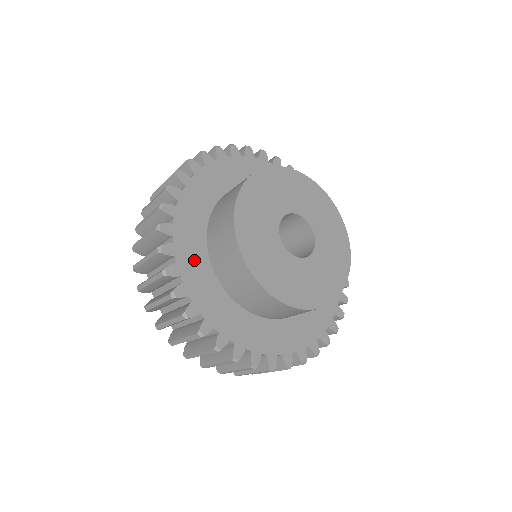
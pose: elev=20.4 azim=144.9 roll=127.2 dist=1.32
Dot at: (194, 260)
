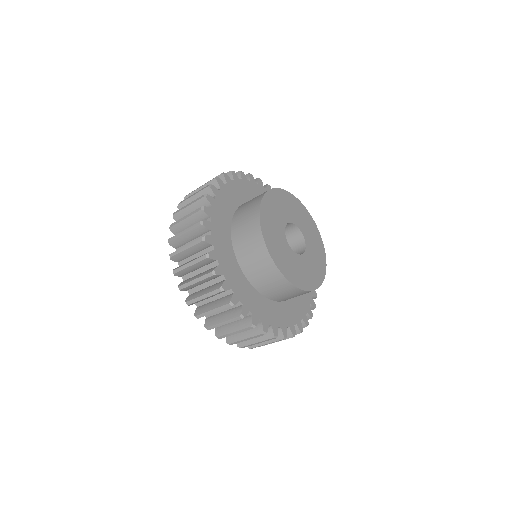
Dot at: (240, 284)
